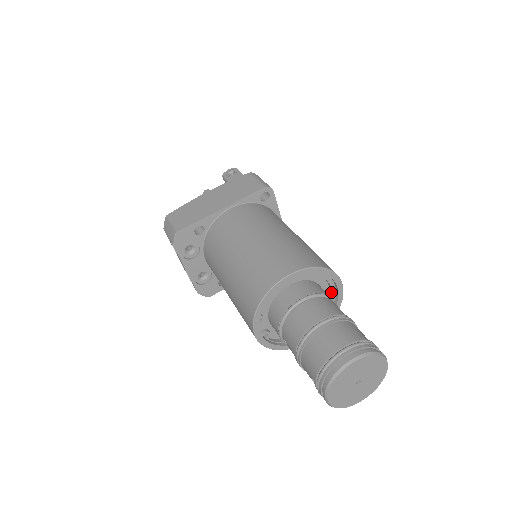
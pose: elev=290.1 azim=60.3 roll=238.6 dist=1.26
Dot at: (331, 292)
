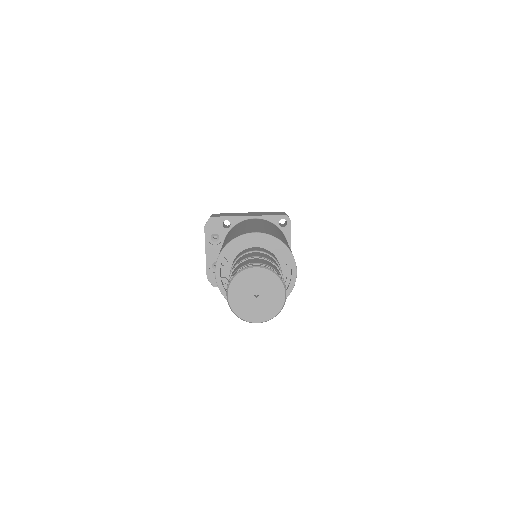
Dot at: (287, 275)
